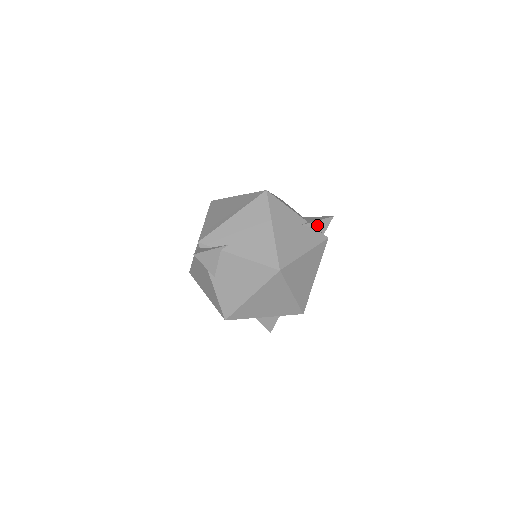
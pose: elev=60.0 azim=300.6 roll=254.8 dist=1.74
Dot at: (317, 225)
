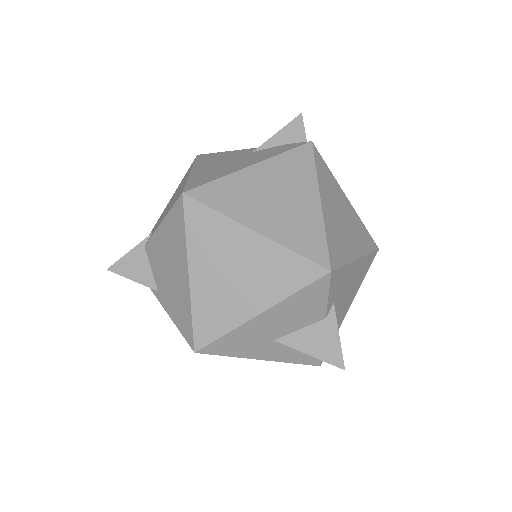
Dot at: (282, 139)
